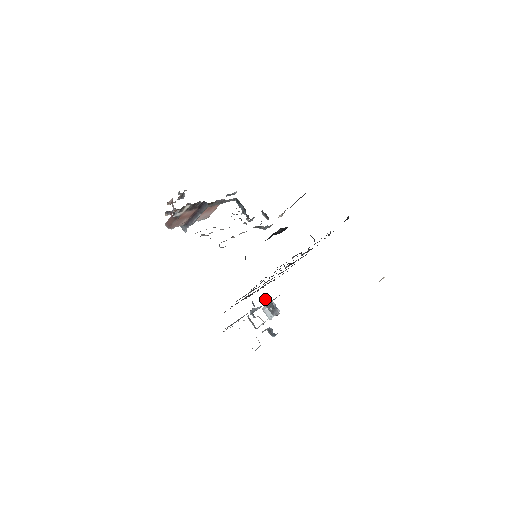
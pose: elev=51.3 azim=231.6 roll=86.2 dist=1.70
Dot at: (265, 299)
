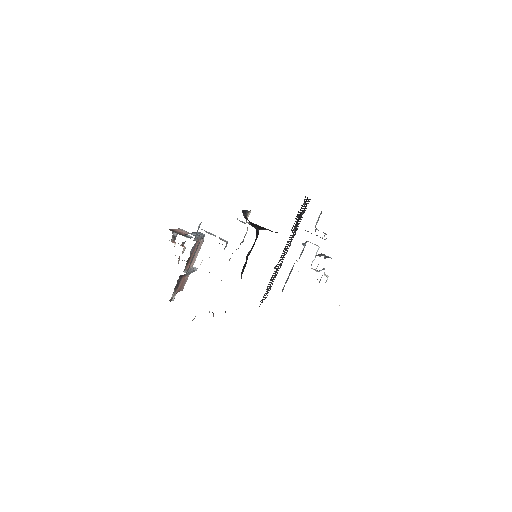
Dot at: (307, 231)
